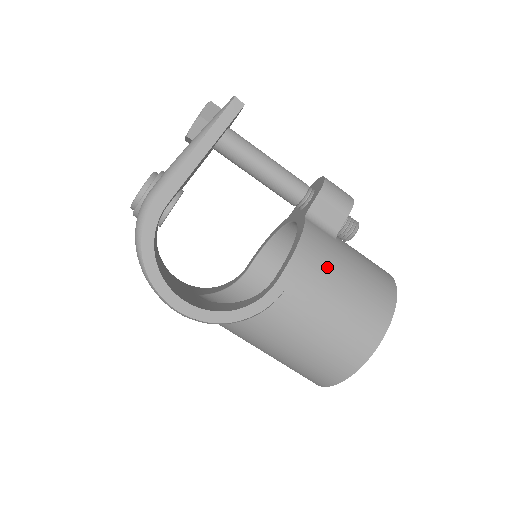
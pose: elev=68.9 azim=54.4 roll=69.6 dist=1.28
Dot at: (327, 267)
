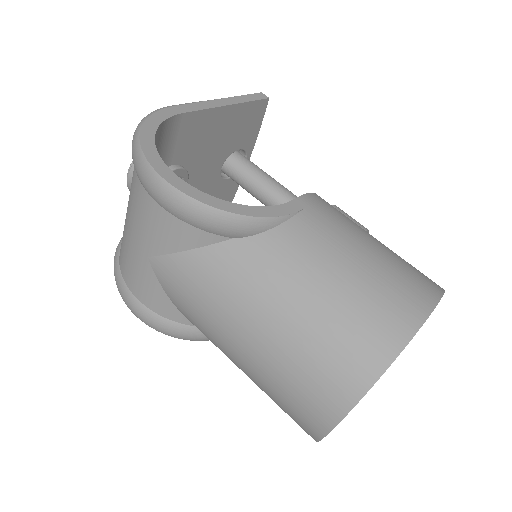
Dot at: (351, 220)
